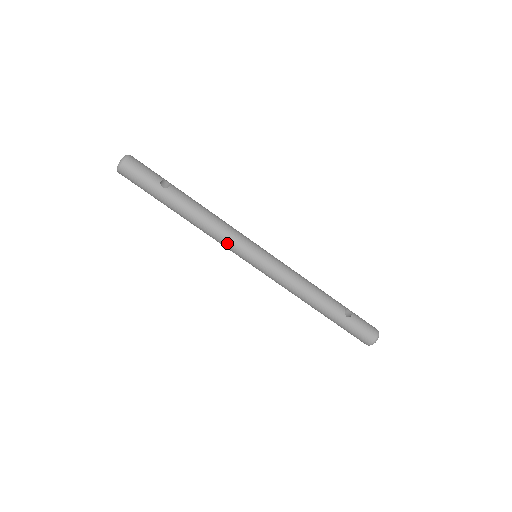
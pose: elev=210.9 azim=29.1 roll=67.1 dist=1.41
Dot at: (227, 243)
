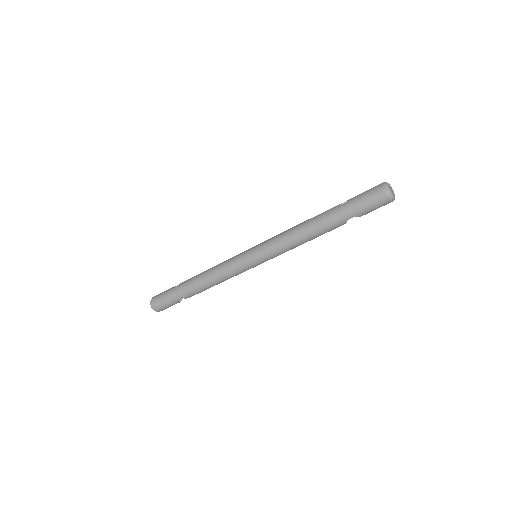
Dot at: (228, 269)
